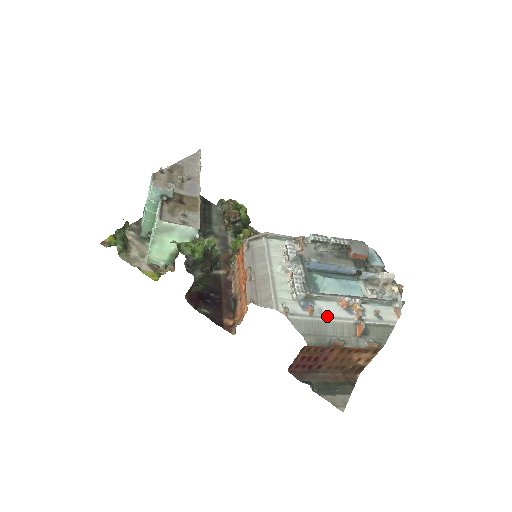
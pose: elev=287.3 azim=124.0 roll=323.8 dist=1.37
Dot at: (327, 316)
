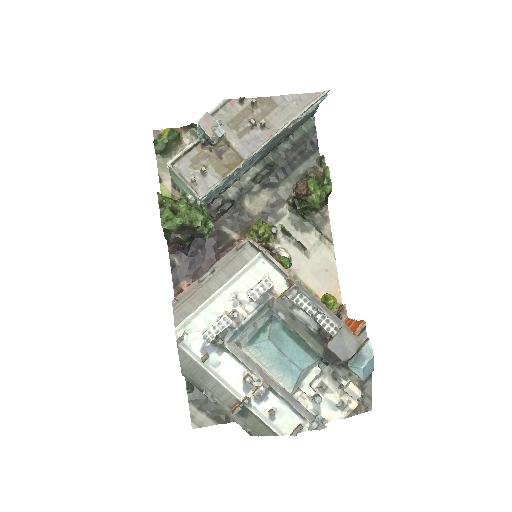
Dot at: (218, 374)
